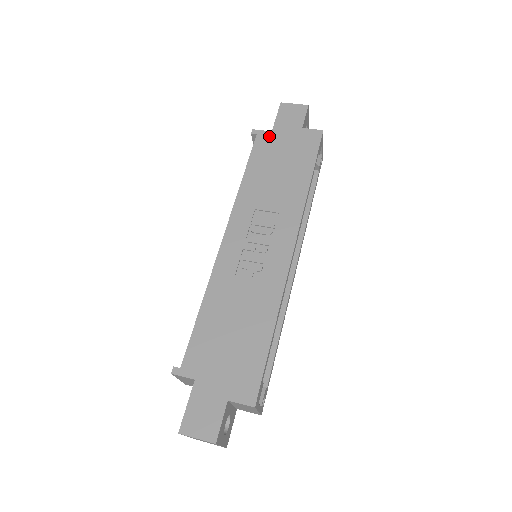
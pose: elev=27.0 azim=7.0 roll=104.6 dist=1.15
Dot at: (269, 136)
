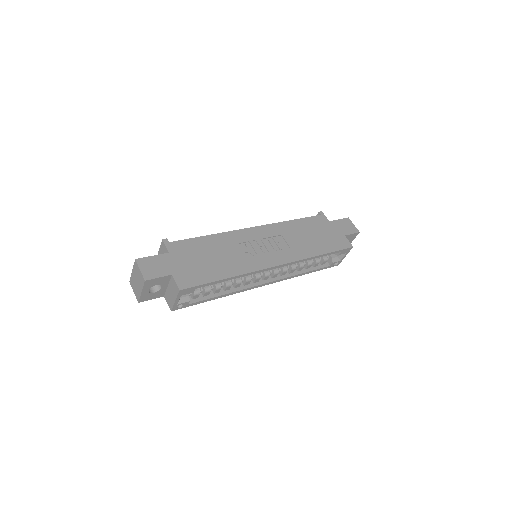
Dot at: (326, 221)
